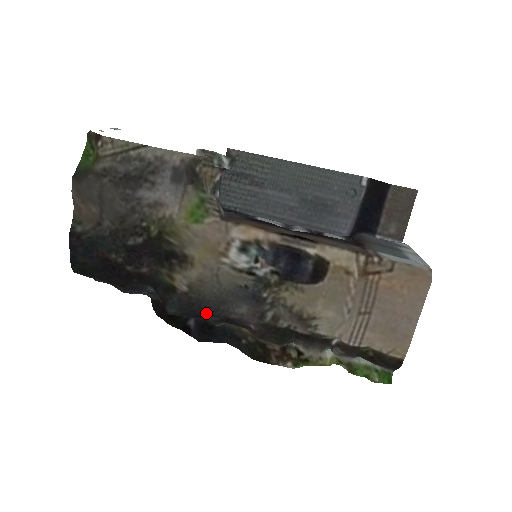
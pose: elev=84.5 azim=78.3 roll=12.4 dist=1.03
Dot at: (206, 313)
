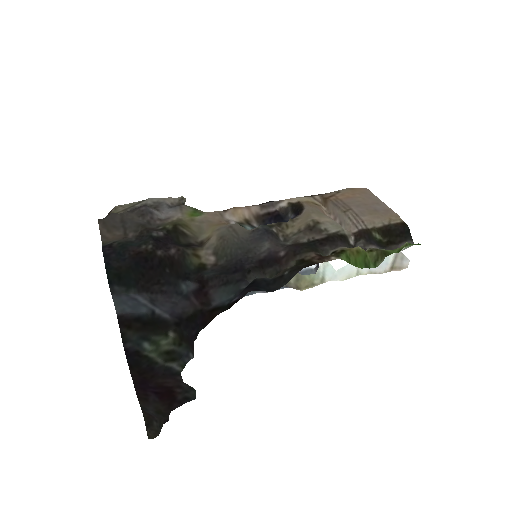
Dot at: (240, 265)
